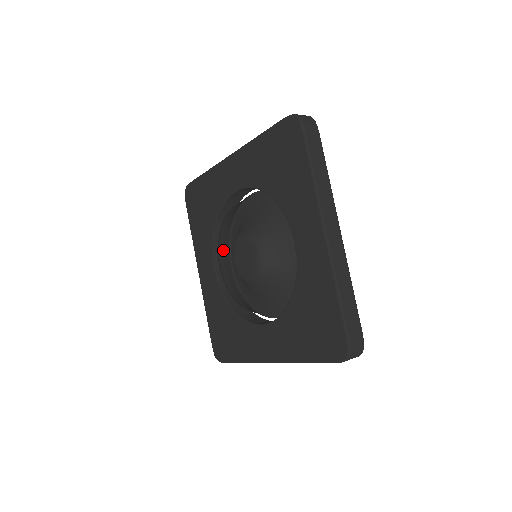
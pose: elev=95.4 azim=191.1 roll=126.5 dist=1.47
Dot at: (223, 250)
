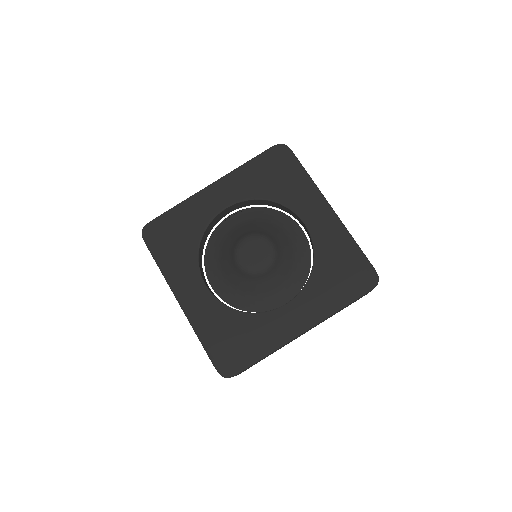
Dot at: occluded
